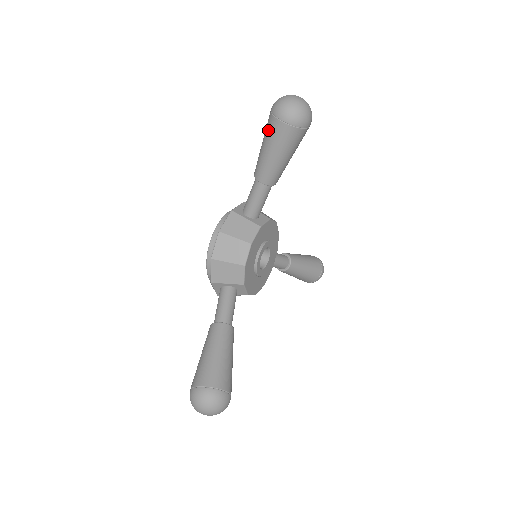
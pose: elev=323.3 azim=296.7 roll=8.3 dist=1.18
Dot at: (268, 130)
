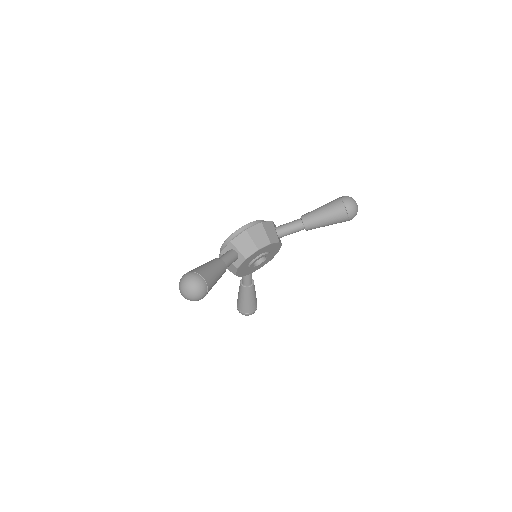
Dot at: occluded
